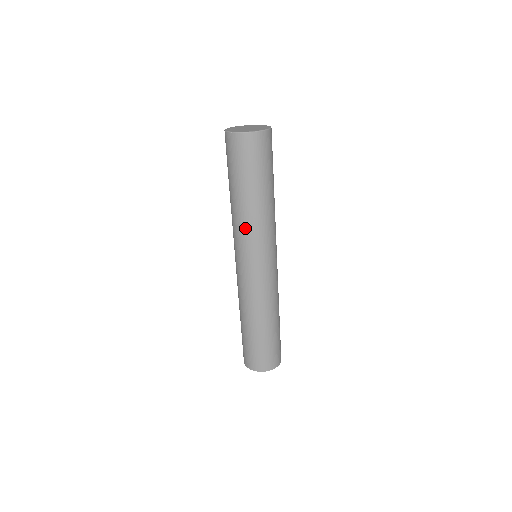
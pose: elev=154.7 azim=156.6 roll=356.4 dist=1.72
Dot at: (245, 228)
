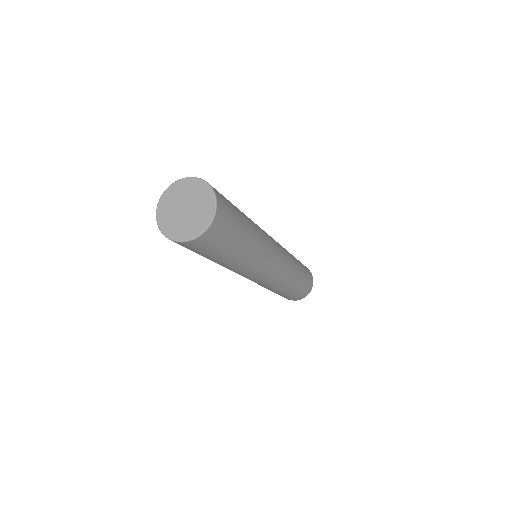
Dot at: (244, 270)
